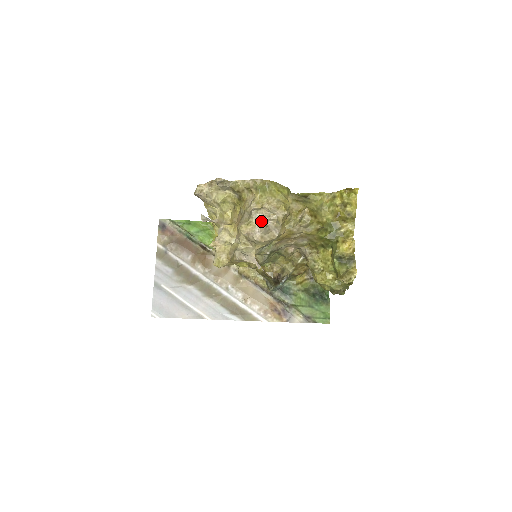
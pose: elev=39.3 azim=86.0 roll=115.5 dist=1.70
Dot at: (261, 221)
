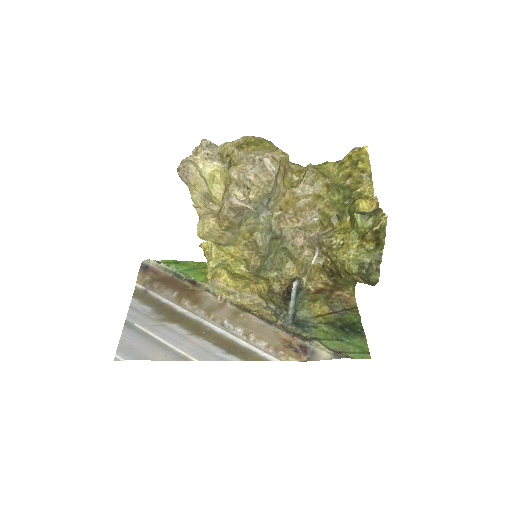
Dot at: (253, 160)
